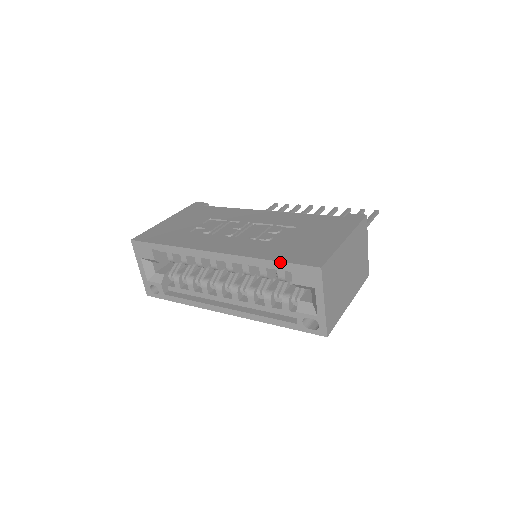
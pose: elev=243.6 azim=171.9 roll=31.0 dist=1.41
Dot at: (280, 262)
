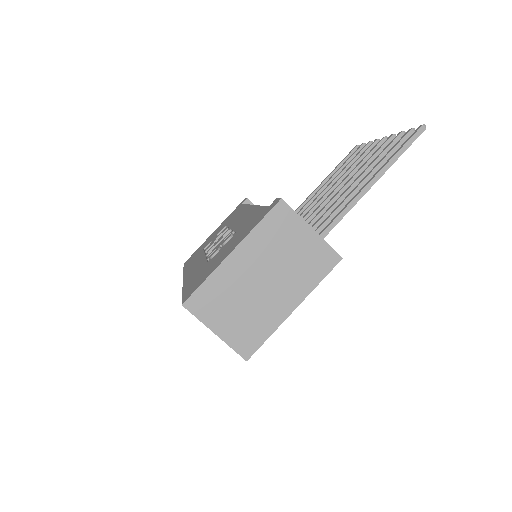
Dot at: (182, 295)
